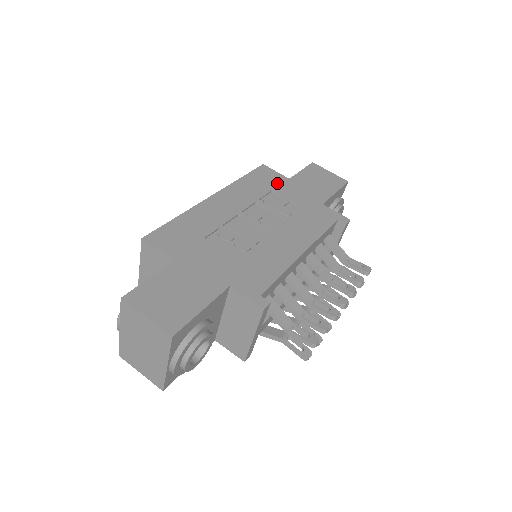
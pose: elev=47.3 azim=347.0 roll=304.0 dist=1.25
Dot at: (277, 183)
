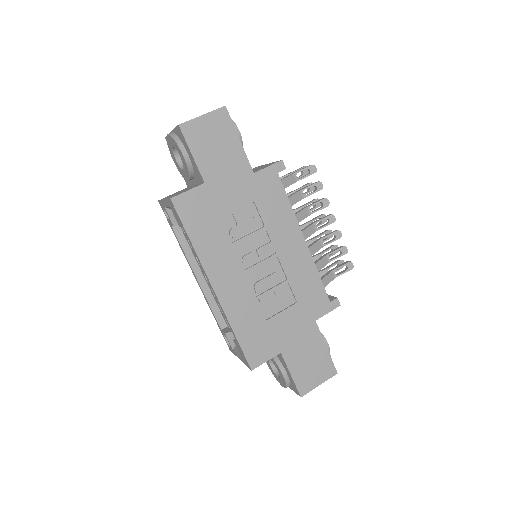
Dot at: (209, 204)
